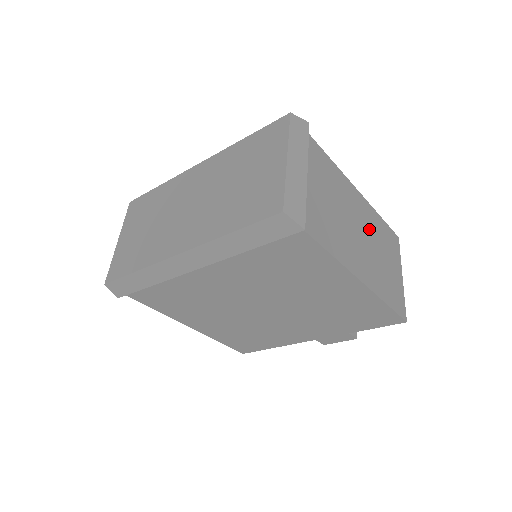
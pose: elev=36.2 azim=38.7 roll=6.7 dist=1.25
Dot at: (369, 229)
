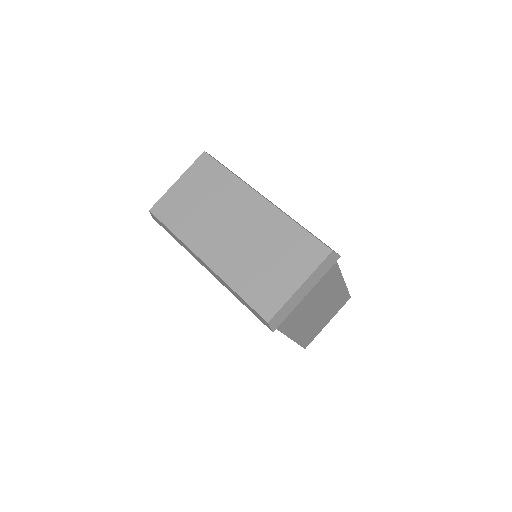
Dot at: (329, 303)
